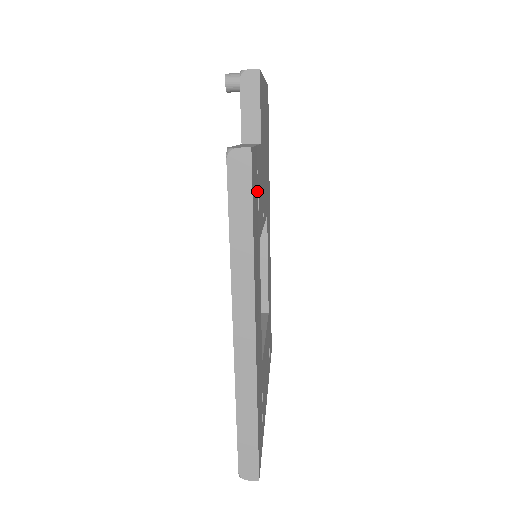
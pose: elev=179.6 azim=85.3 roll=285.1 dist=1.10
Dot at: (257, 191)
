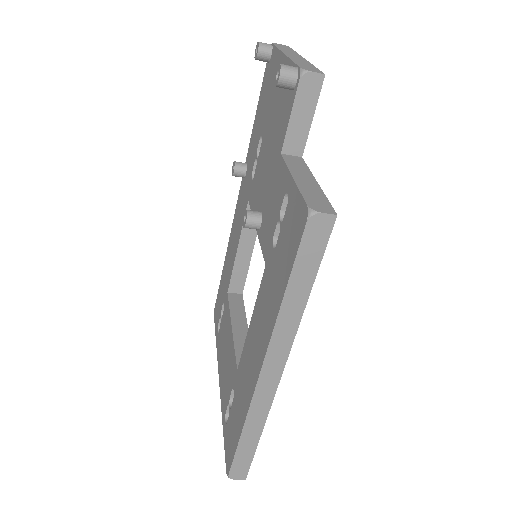
Dot at: occluded
